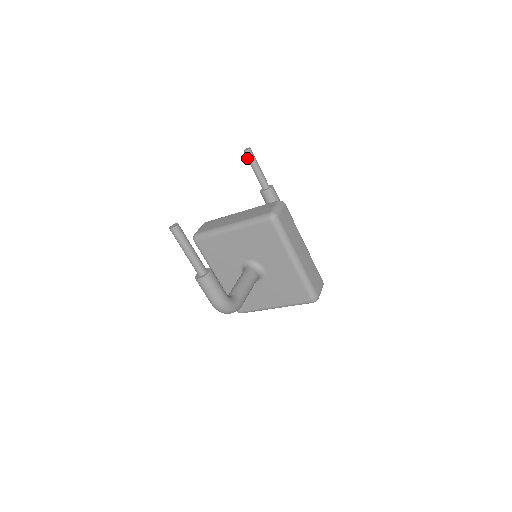
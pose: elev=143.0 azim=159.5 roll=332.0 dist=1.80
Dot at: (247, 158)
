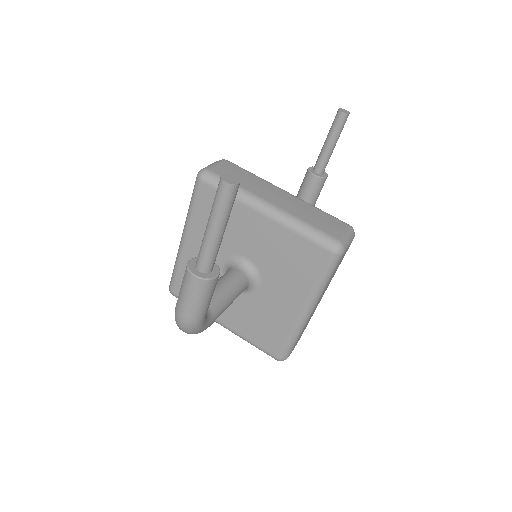
Dot at: (335, 121)
